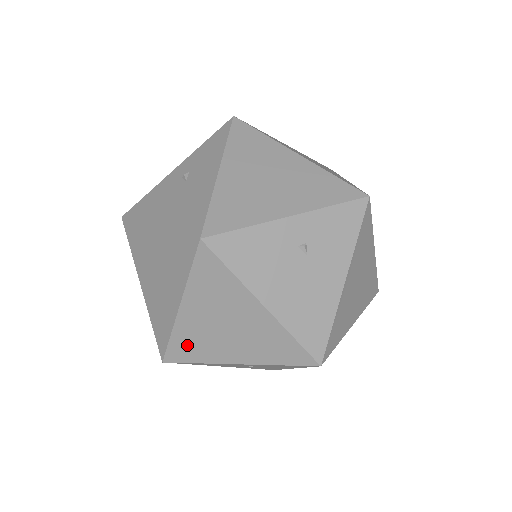
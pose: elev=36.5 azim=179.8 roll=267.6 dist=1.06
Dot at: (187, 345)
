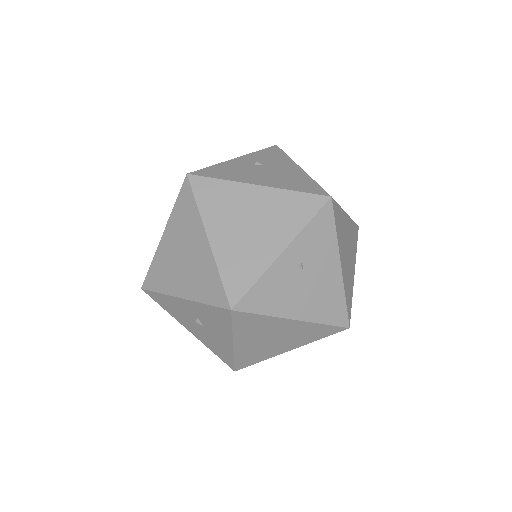
Dot at: (236, 270)
